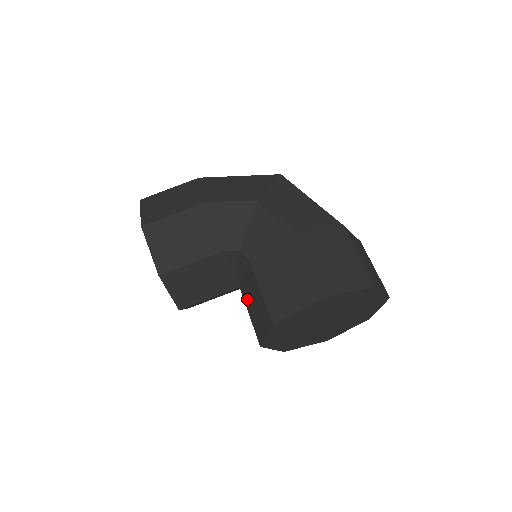
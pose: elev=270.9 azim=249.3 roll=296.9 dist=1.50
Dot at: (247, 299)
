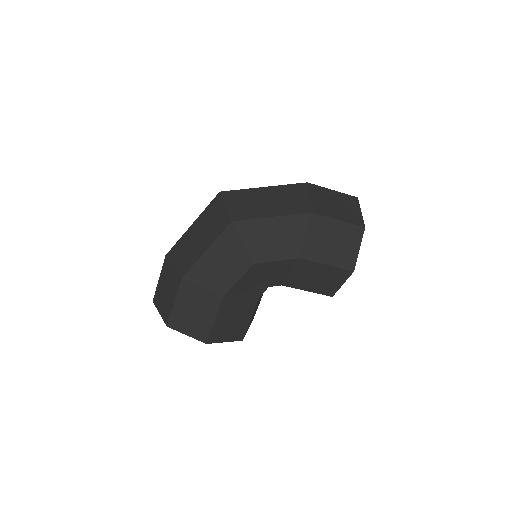
Dot at: occluded
